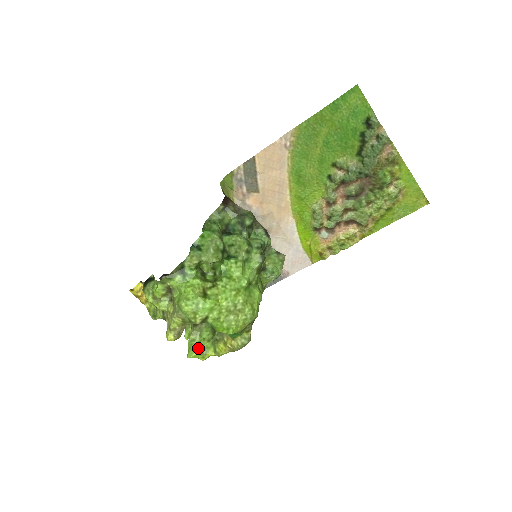
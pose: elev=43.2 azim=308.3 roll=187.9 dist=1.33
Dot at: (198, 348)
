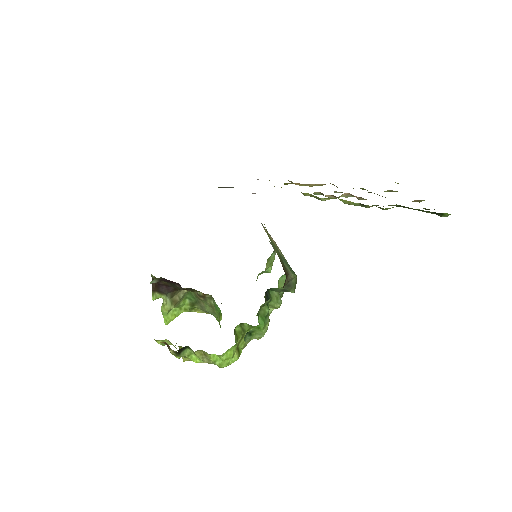
Dot at: occluded
